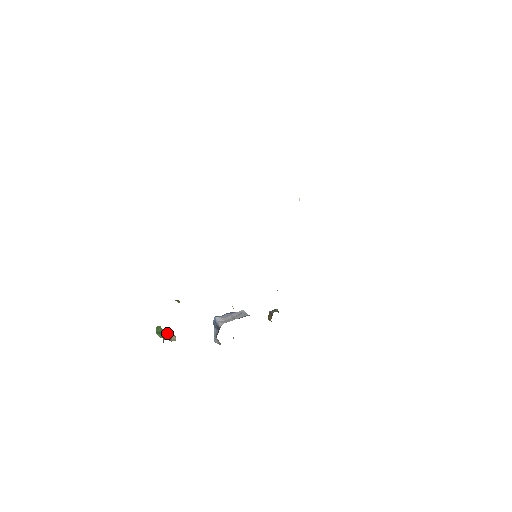
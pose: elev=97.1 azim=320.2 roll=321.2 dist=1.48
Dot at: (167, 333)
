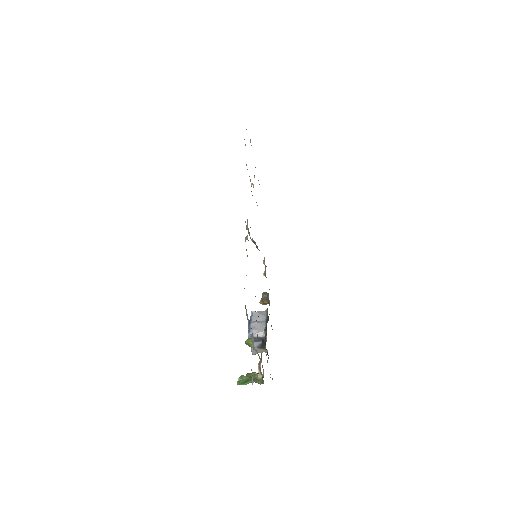
Dot at: (259, 373)
